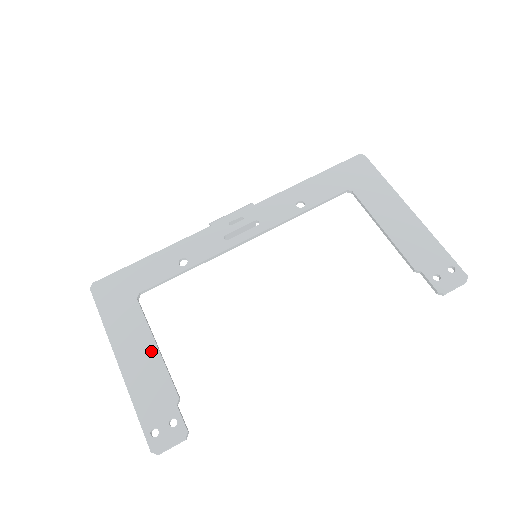
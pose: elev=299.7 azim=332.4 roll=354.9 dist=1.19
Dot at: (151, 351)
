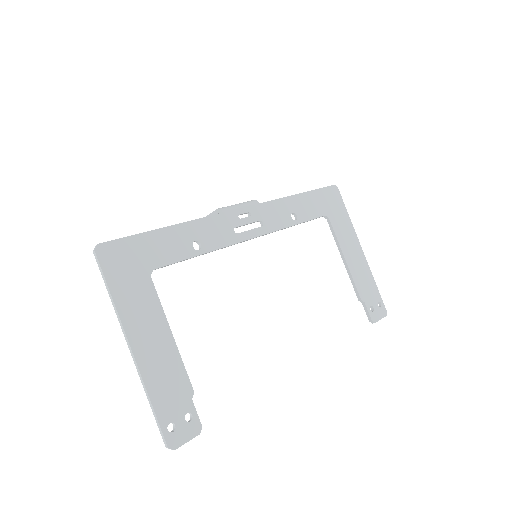
Dot at: (167, 339)
